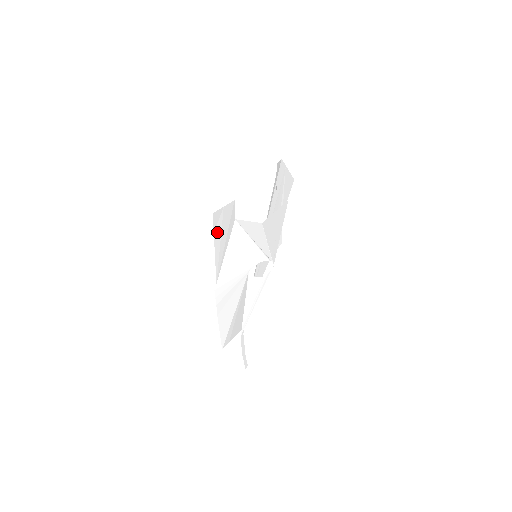
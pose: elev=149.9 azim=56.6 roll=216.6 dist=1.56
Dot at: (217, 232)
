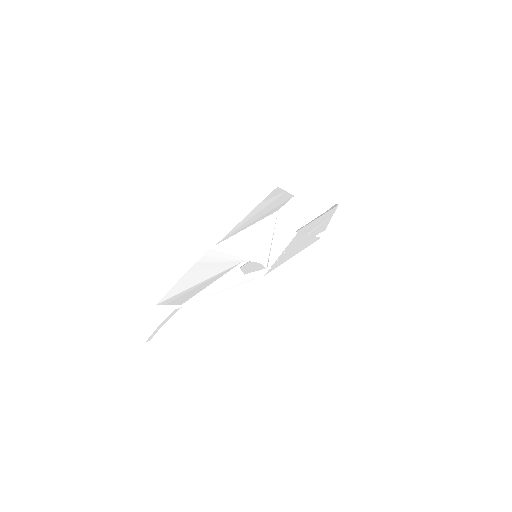
Dot at: (262, 205)
